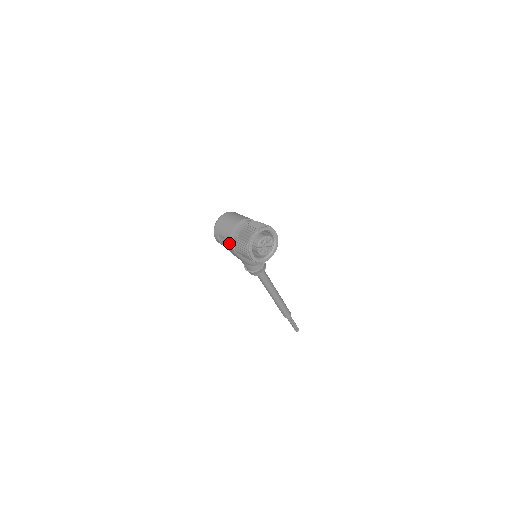
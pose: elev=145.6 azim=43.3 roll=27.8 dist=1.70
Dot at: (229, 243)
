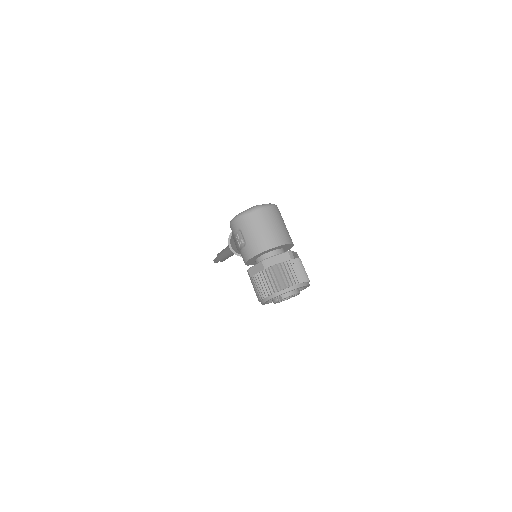
Dot at: (247, 256)
